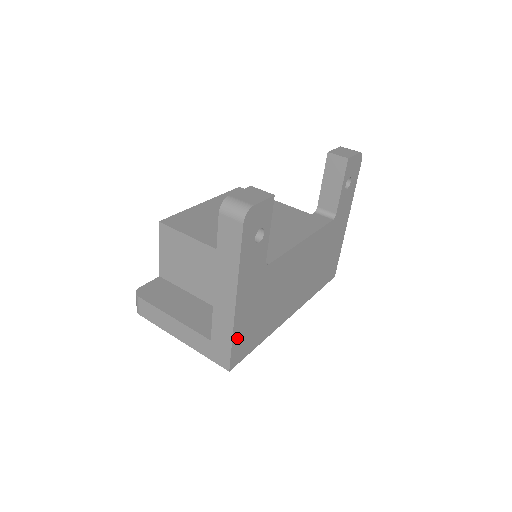
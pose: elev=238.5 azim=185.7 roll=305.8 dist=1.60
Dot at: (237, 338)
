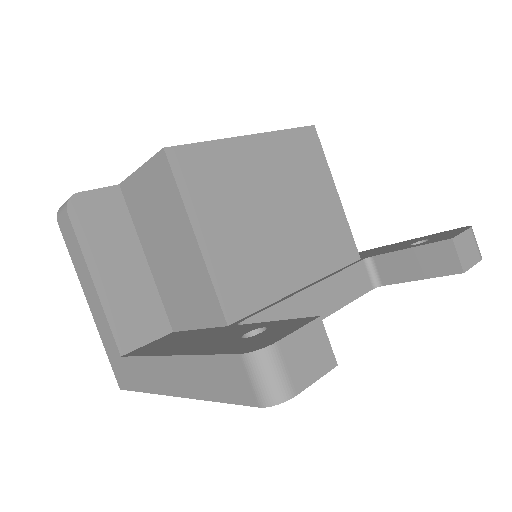
Dot at: occluded
